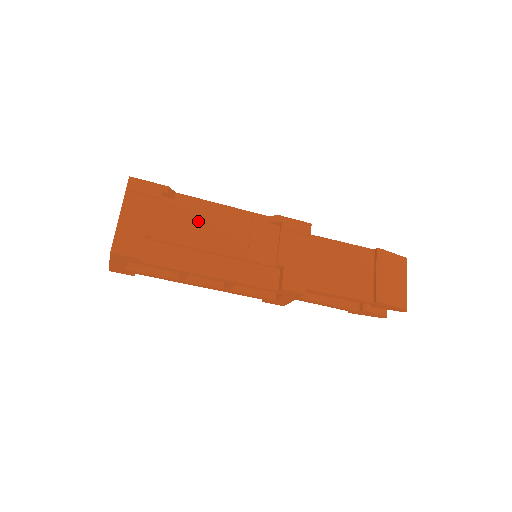
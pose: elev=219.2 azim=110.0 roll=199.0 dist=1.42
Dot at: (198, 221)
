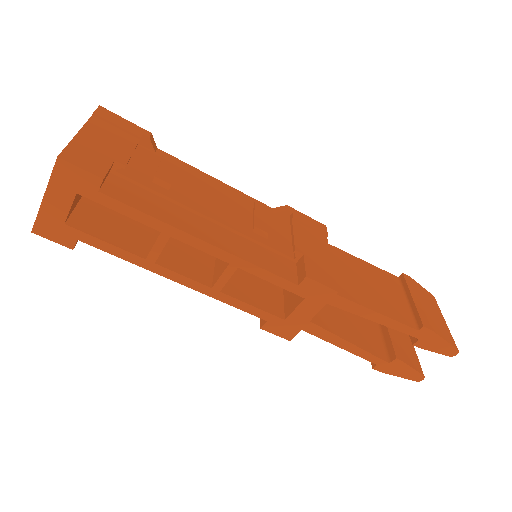
Dot at: (186, 181)
